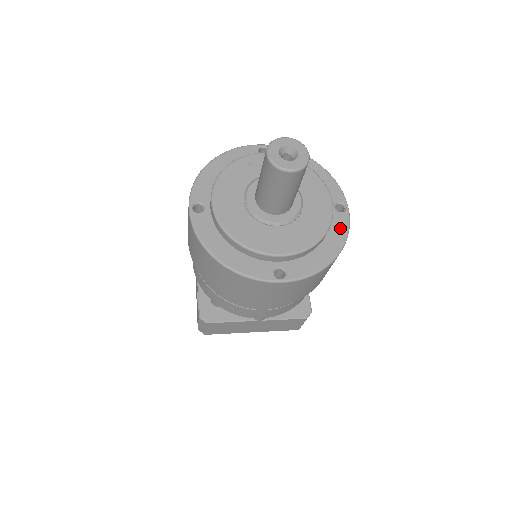
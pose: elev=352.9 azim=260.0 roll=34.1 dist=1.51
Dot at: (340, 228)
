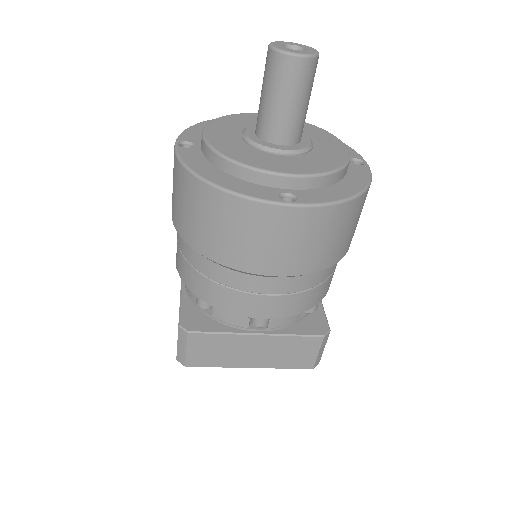
Dot at: (360, 174)
